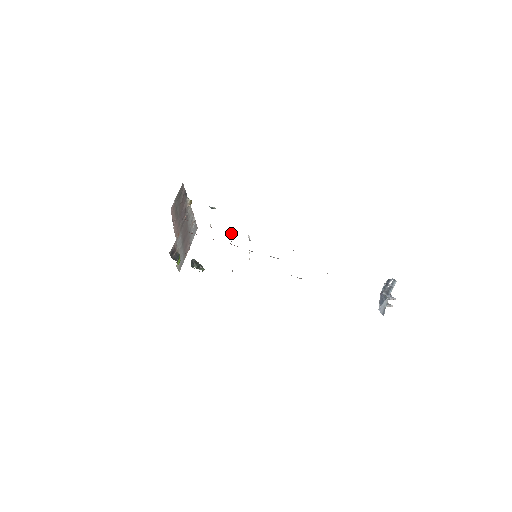
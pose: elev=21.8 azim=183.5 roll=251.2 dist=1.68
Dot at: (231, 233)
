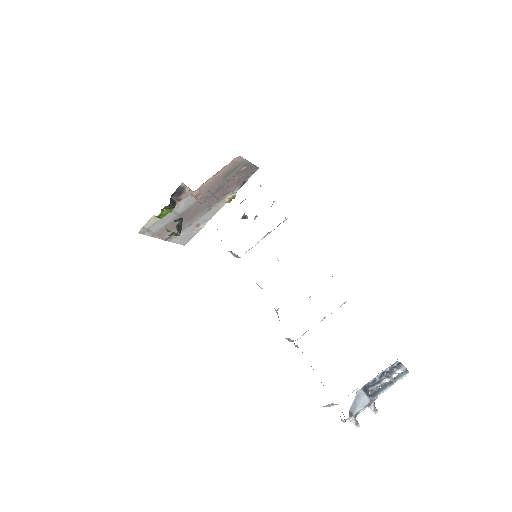
Dot at: occluded
